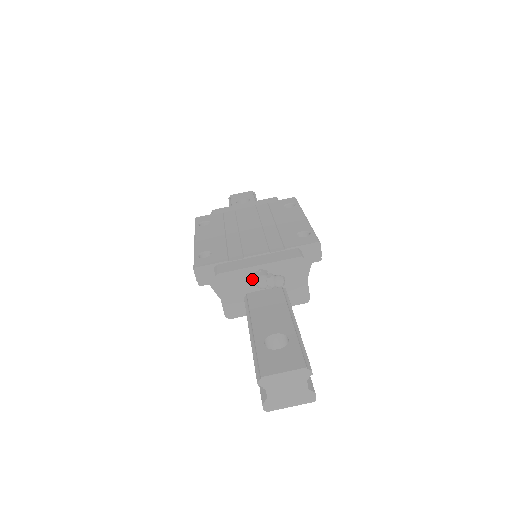
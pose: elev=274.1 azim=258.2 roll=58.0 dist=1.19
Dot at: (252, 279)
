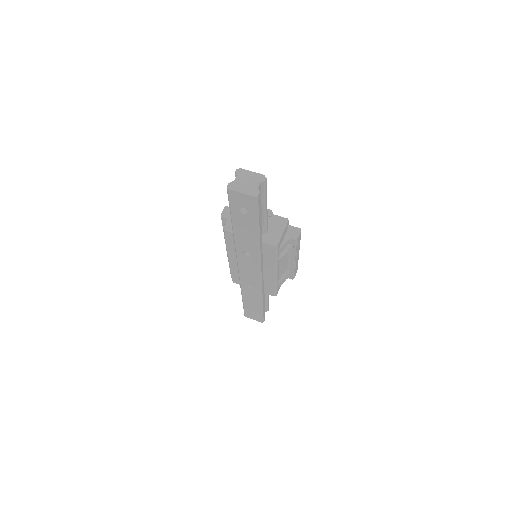
Dot at: occluded
